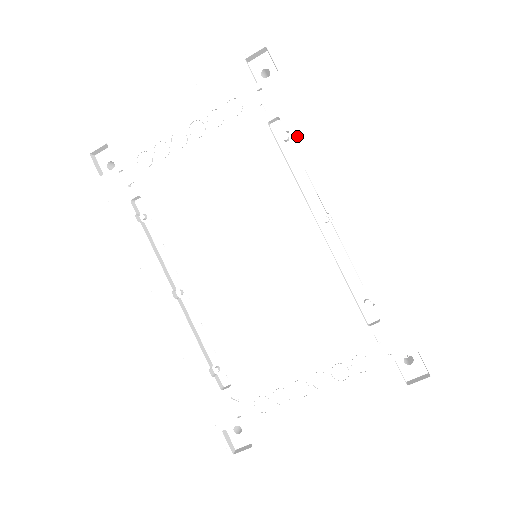
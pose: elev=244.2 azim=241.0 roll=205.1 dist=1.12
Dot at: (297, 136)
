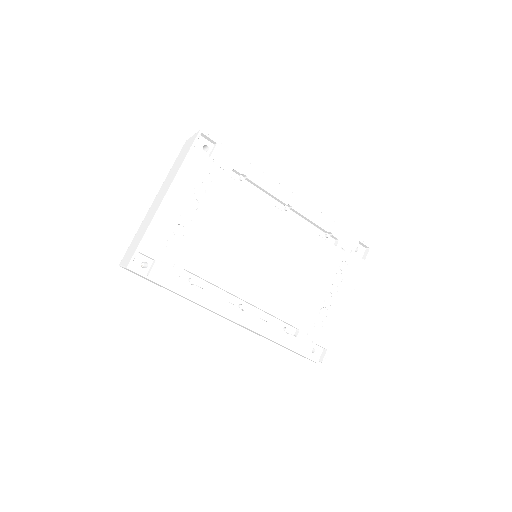
Dot at: (249, 174)
